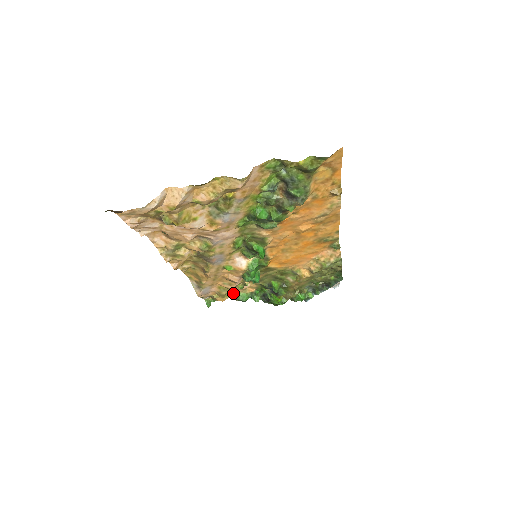
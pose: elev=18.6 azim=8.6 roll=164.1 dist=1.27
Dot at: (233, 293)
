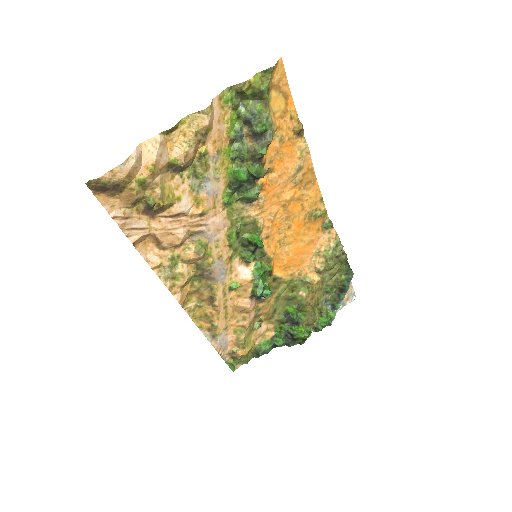
Dot at: (253, 344)
